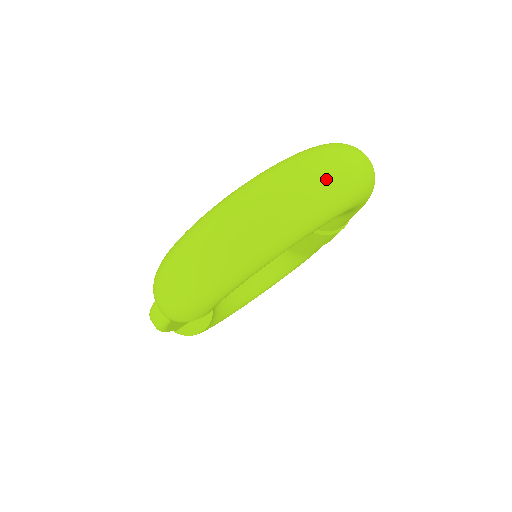
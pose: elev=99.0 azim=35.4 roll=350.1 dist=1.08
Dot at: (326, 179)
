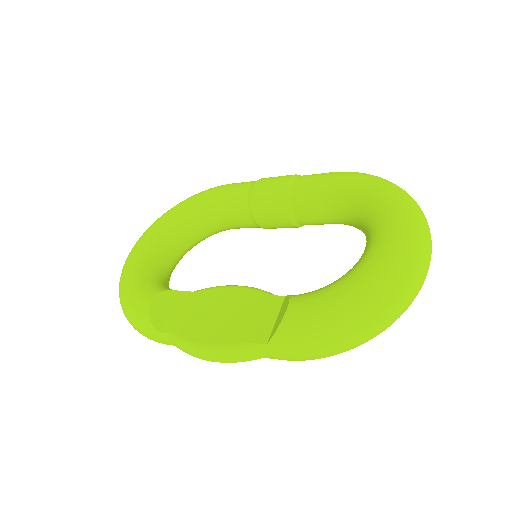
Dot at: occluded
